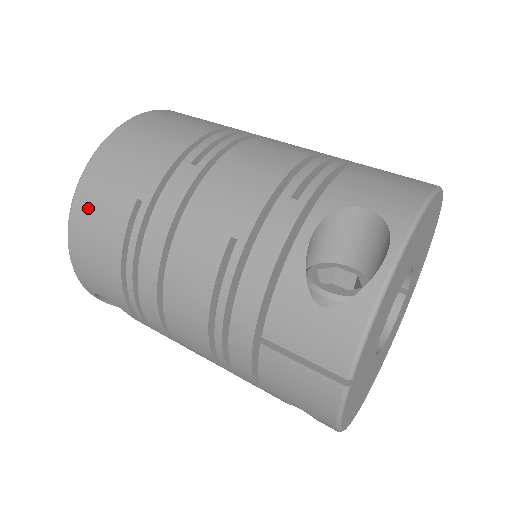
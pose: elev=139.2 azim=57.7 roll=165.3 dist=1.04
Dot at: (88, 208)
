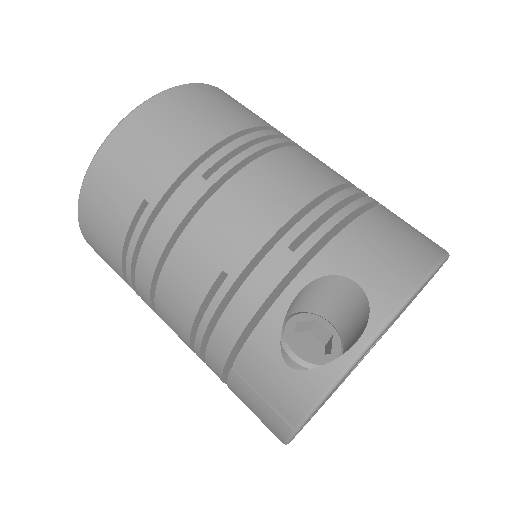
Dot at: (98, 190)
